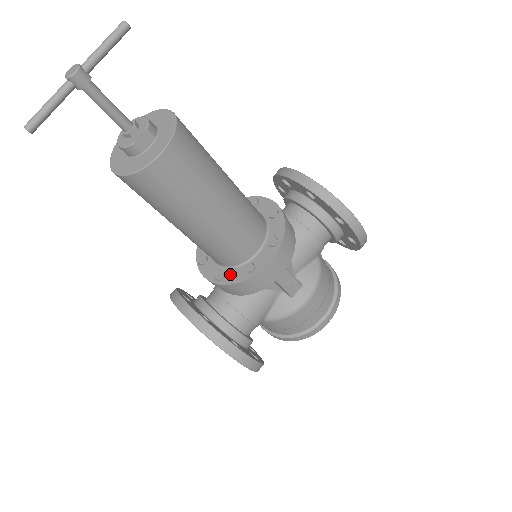
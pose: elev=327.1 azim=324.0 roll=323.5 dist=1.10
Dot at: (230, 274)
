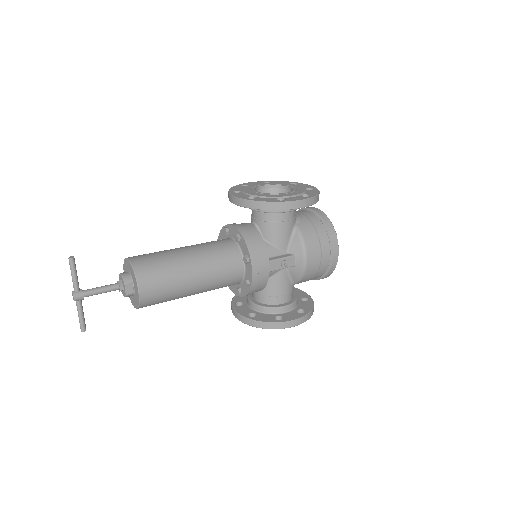
Dot at: (242, 288)
